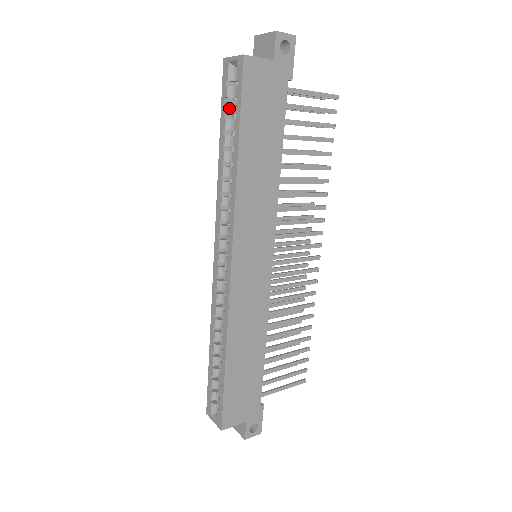
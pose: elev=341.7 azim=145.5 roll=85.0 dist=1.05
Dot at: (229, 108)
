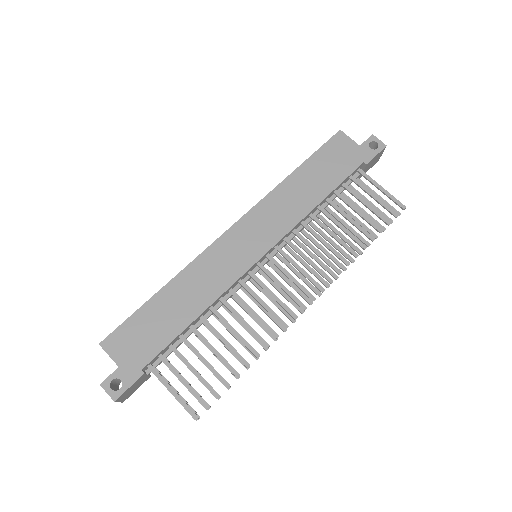
Dot at: occluded
